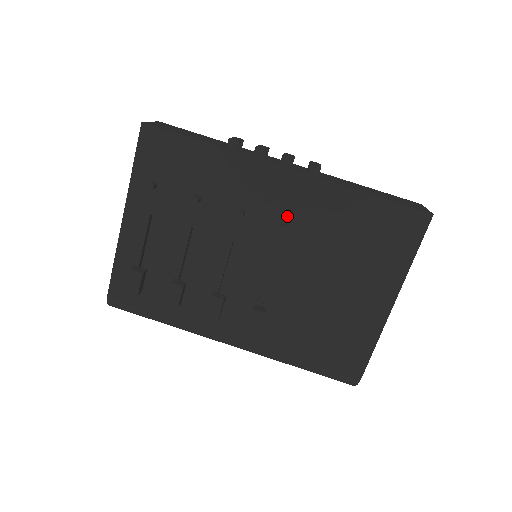
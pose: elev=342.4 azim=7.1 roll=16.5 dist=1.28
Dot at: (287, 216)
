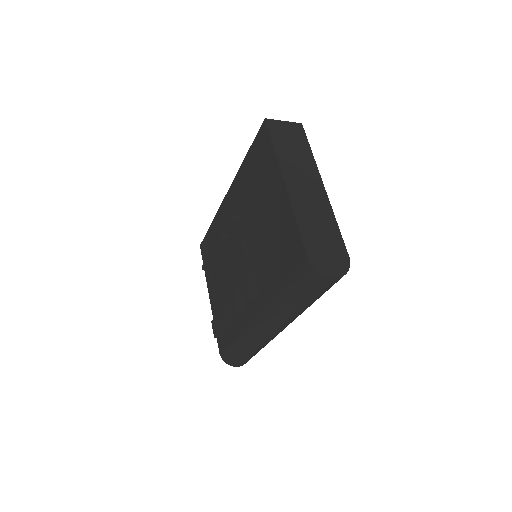
Dot at: (236, 213)
